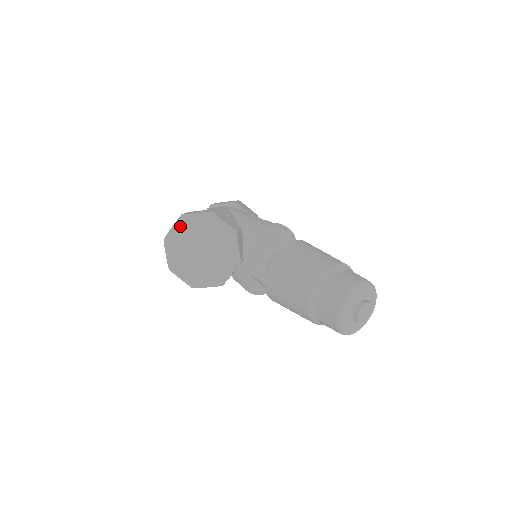
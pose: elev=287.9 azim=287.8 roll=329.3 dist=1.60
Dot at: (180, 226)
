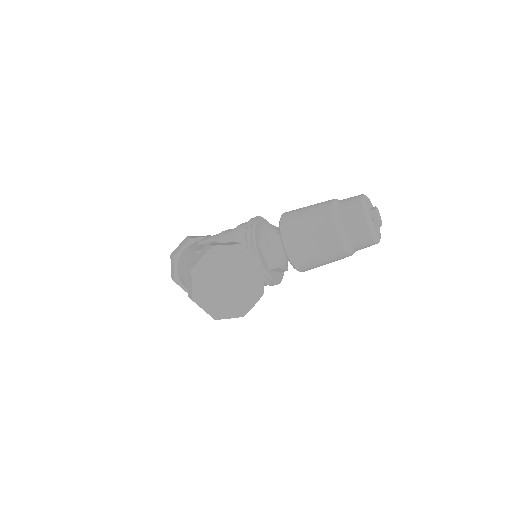
Dot at: (198, 279)
